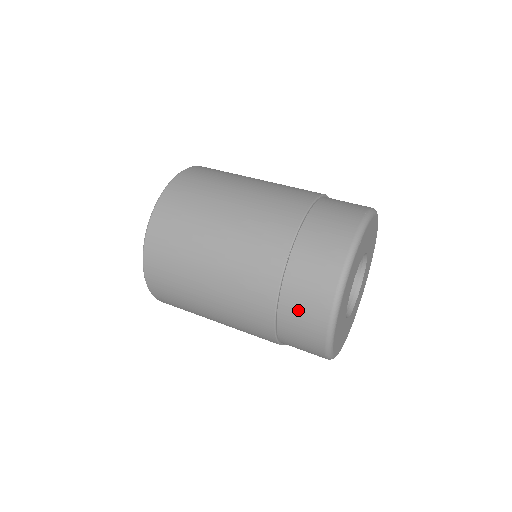
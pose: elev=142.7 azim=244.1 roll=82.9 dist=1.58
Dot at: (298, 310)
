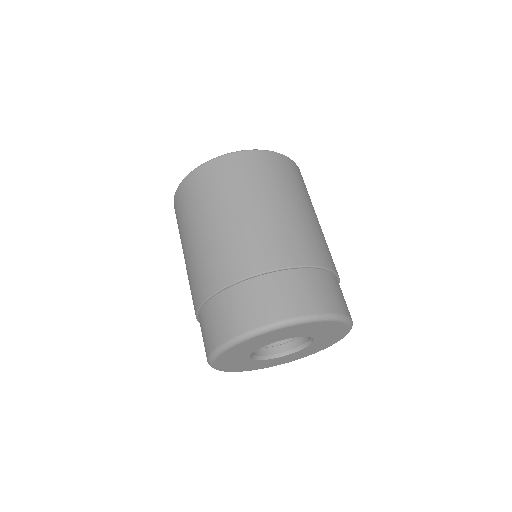
Dot at: occluded
